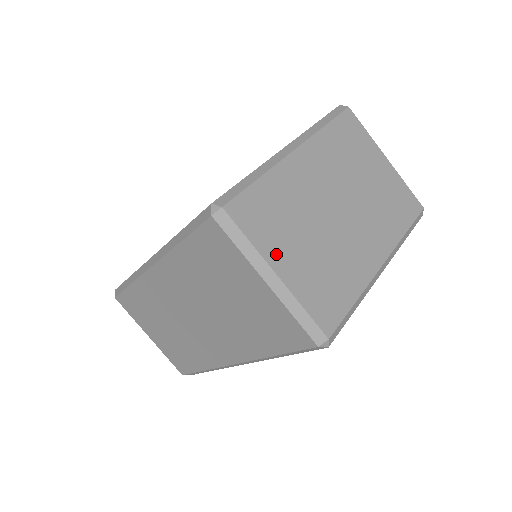
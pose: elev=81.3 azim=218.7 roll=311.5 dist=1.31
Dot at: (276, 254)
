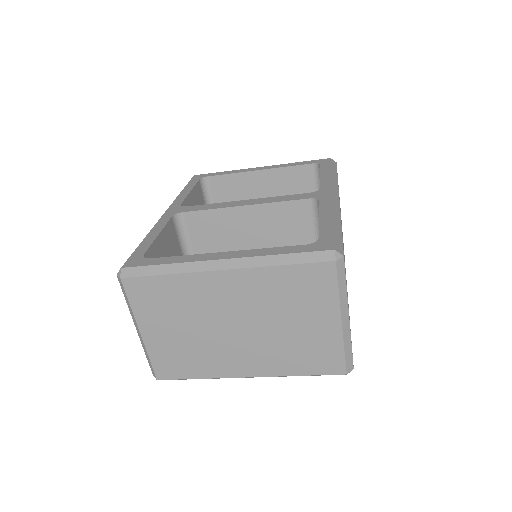
Dot at: (148, 323)
